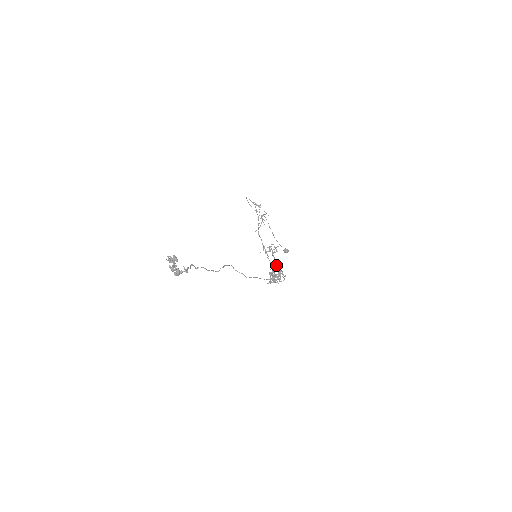
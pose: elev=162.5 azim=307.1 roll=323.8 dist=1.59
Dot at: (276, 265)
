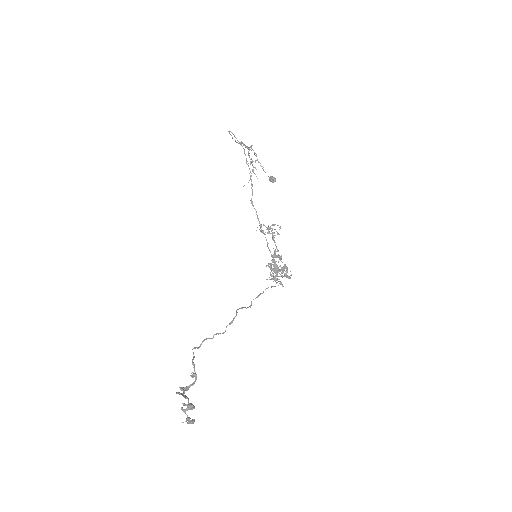
Dot at: (279, 259)
